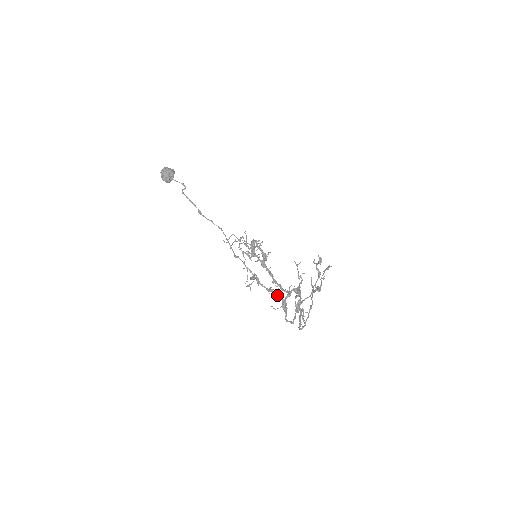
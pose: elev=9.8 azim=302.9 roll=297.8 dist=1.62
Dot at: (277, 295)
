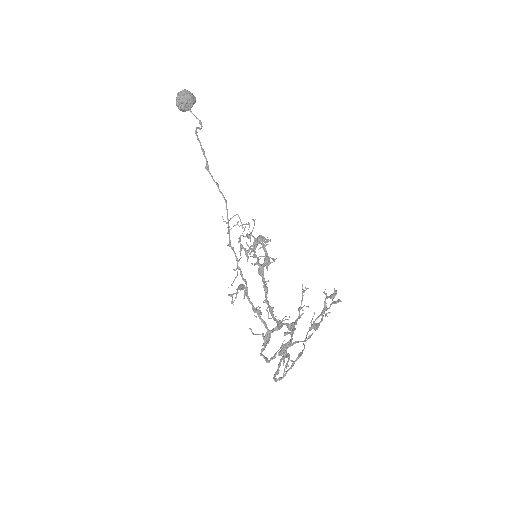
Dot at: (263, 322)
